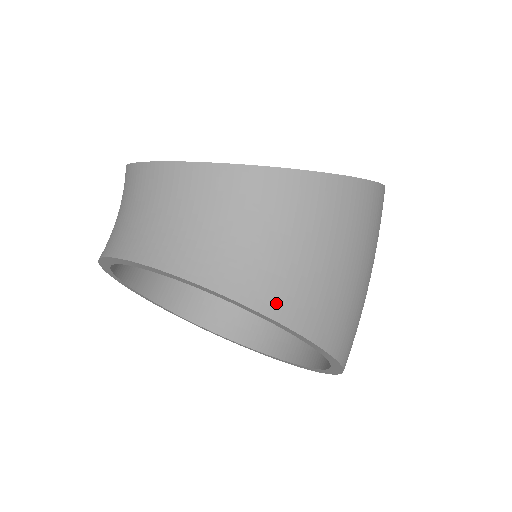
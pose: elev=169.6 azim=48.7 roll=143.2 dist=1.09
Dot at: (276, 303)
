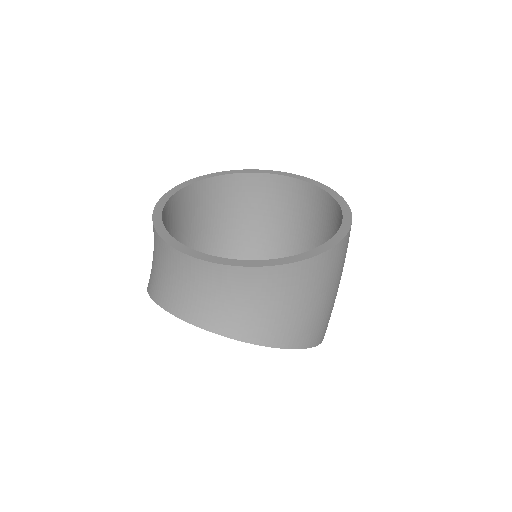
Dot at: (286, 339)
